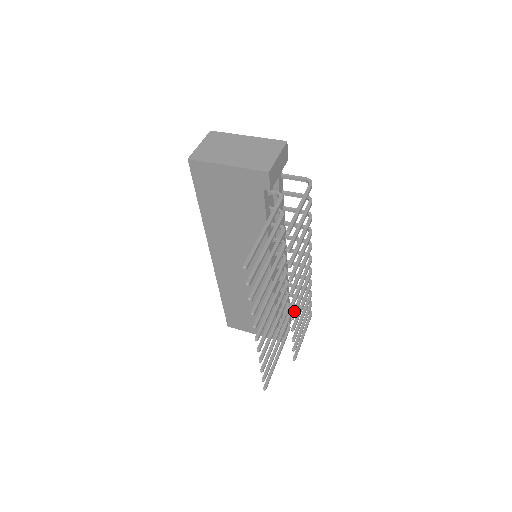
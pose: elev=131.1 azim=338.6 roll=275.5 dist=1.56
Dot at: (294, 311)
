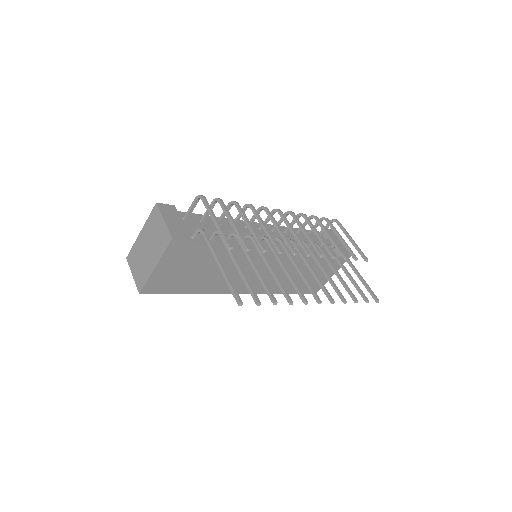
Dot at: (316, 251)
